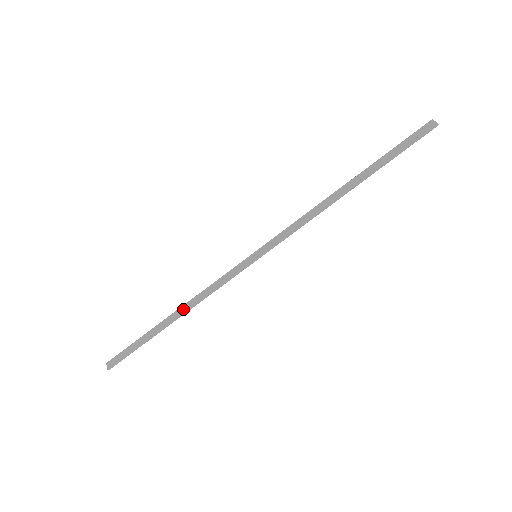
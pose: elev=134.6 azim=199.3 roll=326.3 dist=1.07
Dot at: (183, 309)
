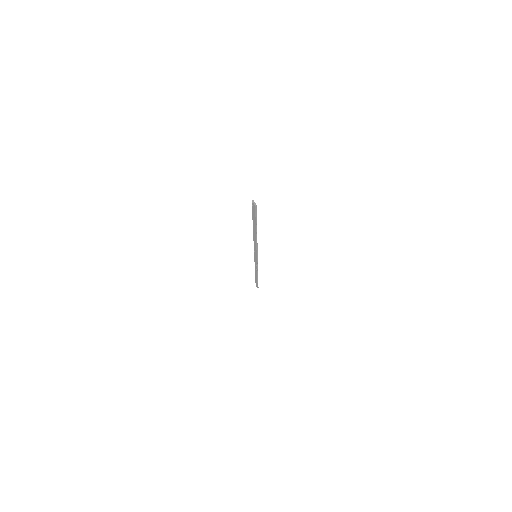
Dot at: (256, 272)
